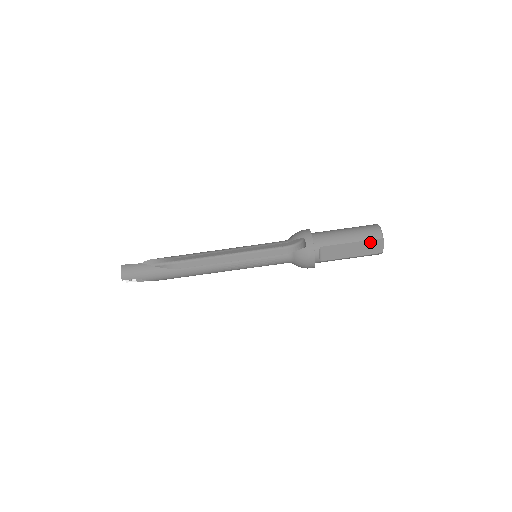
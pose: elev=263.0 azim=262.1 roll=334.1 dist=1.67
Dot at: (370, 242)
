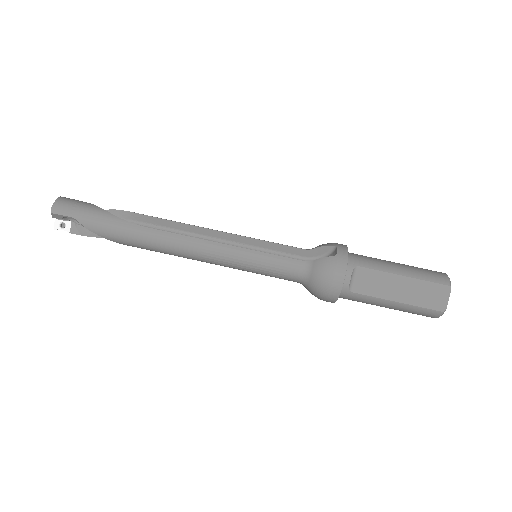
Dot at: (430, 286)
